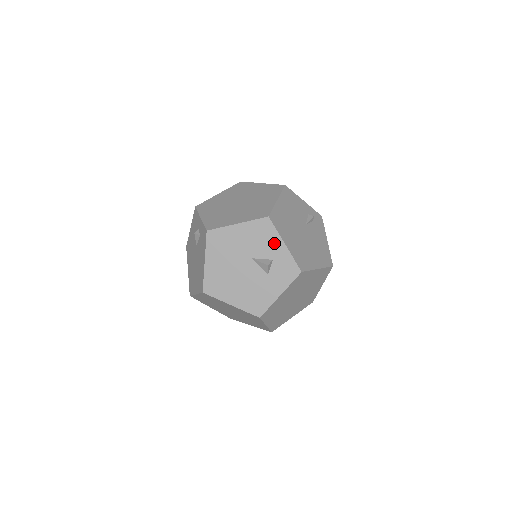
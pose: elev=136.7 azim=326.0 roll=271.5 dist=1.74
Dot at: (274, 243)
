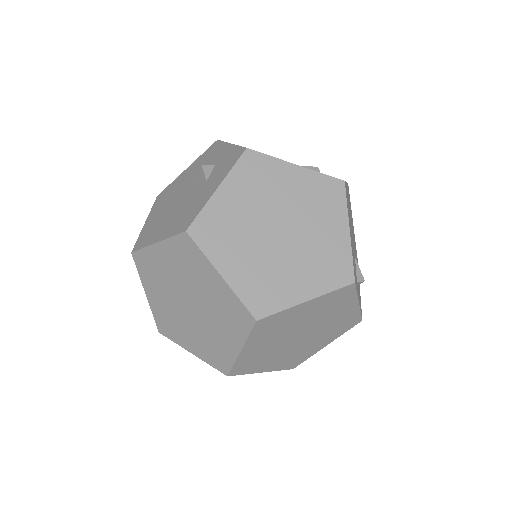
Dot at: (219, 152)
